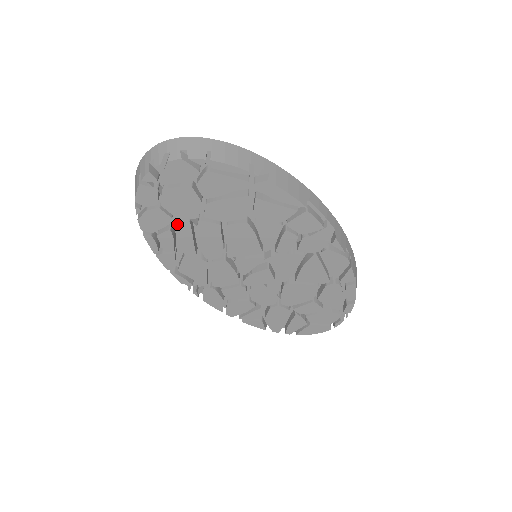
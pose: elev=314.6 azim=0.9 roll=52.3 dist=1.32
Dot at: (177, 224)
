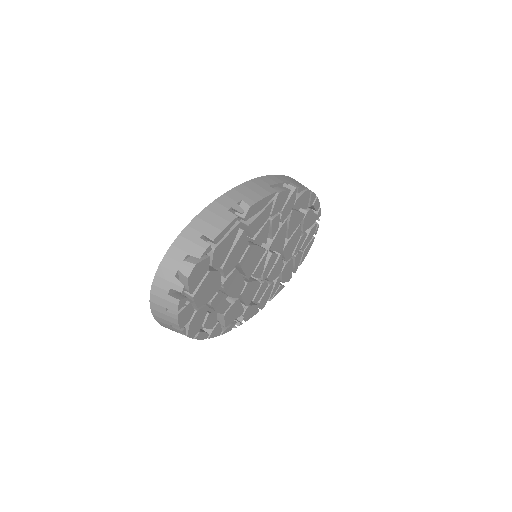
Dot at: (212, 304)
